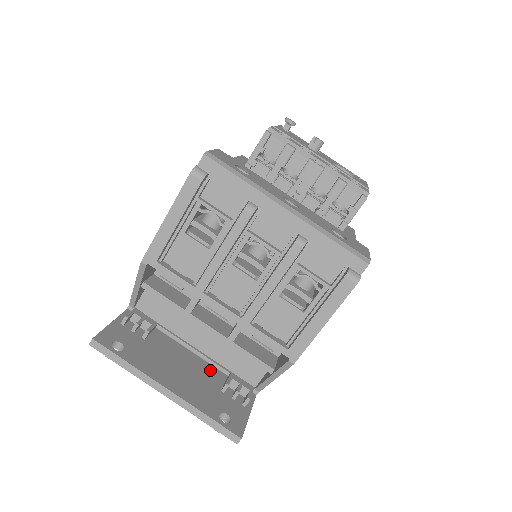
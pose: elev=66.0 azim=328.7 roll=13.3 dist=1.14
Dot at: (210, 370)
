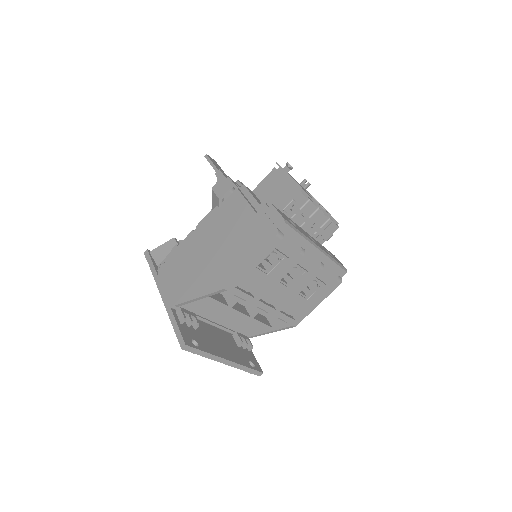
Dot at: (225, 334)
